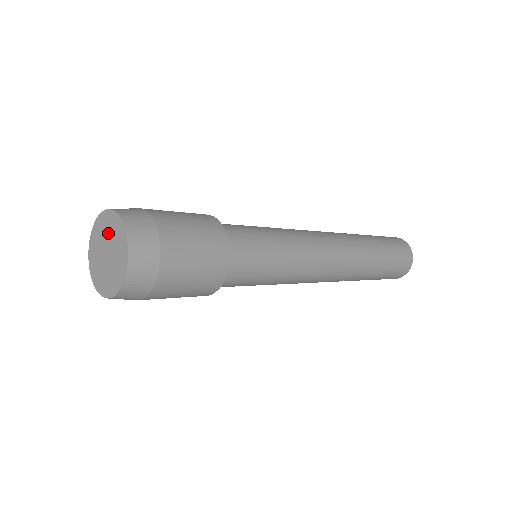
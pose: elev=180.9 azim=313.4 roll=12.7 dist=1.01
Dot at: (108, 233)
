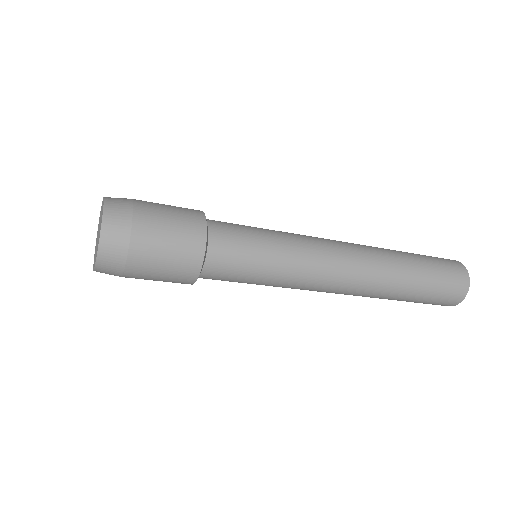
Dot at: (98, 228)
